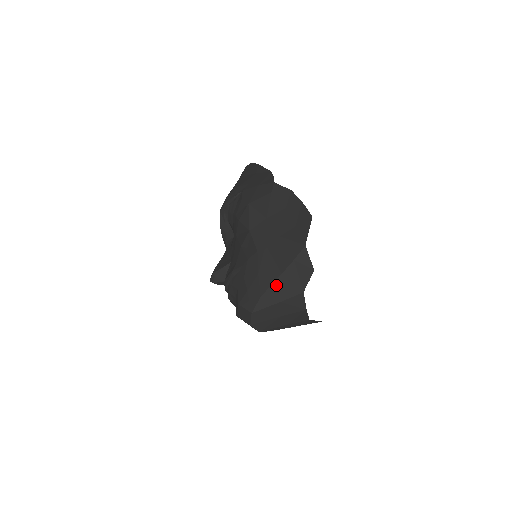
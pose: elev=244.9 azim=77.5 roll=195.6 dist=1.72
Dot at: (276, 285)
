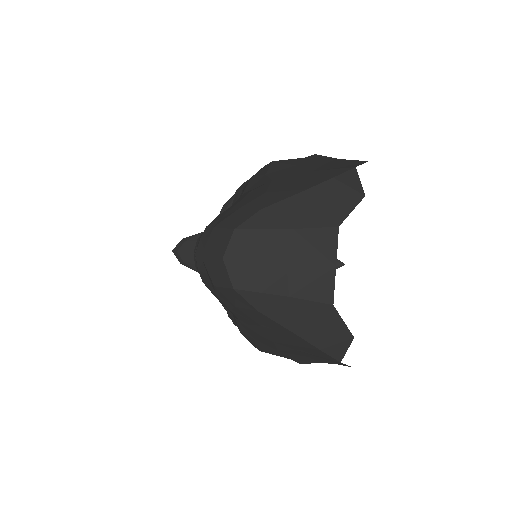
Dot at: (293, 202)
